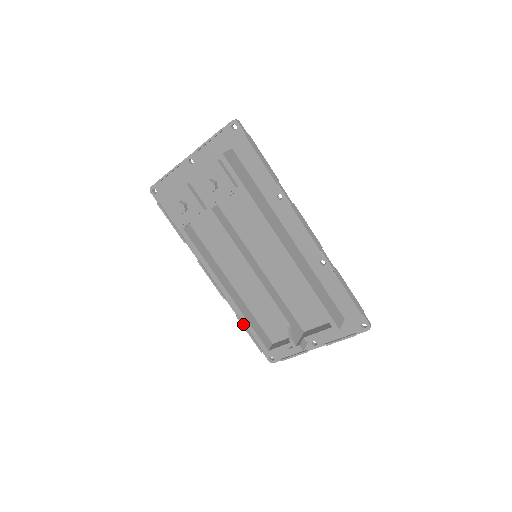
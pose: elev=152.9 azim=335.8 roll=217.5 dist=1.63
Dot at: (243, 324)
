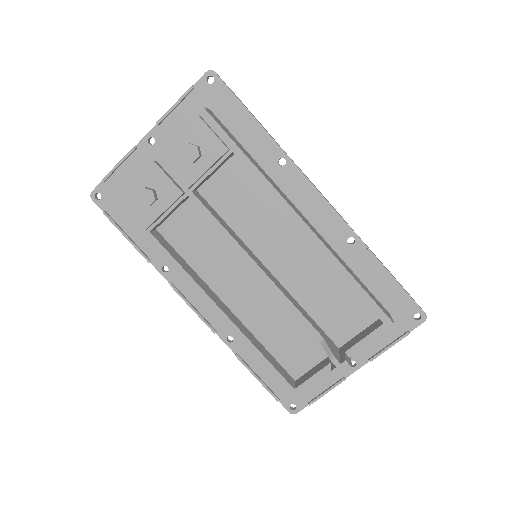
Dot at: (246, 365)
